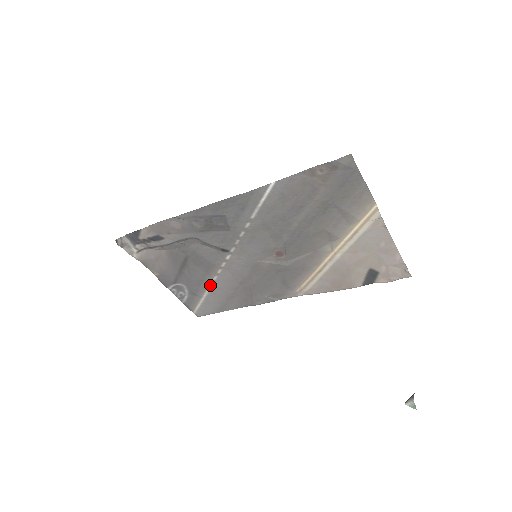
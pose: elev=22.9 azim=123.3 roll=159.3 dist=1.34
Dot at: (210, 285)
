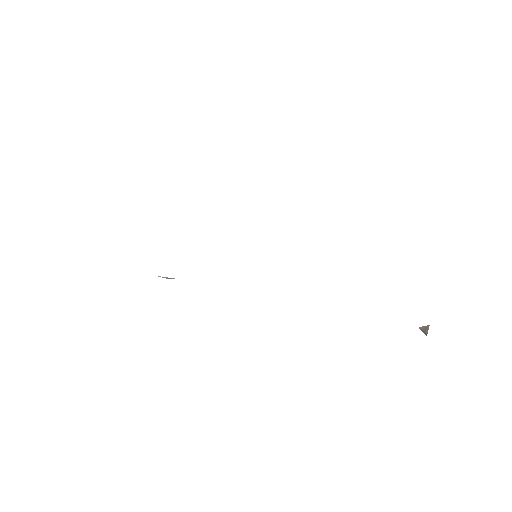
Dot at: occluded
